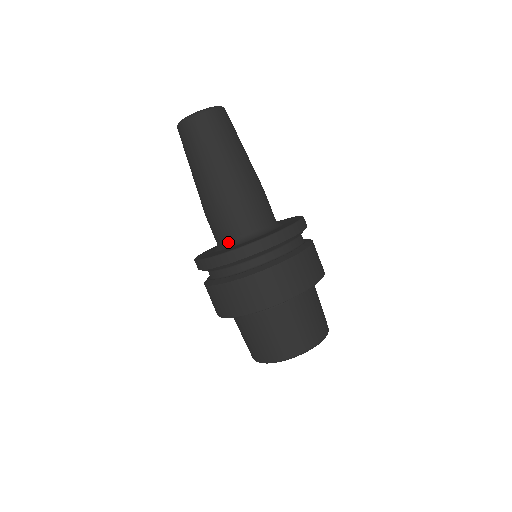
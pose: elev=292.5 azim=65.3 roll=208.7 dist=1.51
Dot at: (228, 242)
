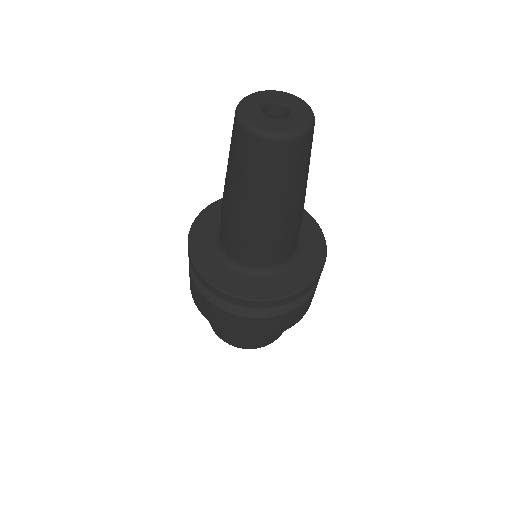
Dot at: (223, 249)
